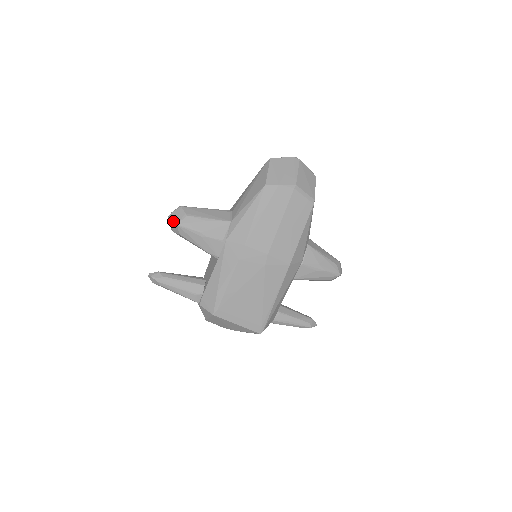
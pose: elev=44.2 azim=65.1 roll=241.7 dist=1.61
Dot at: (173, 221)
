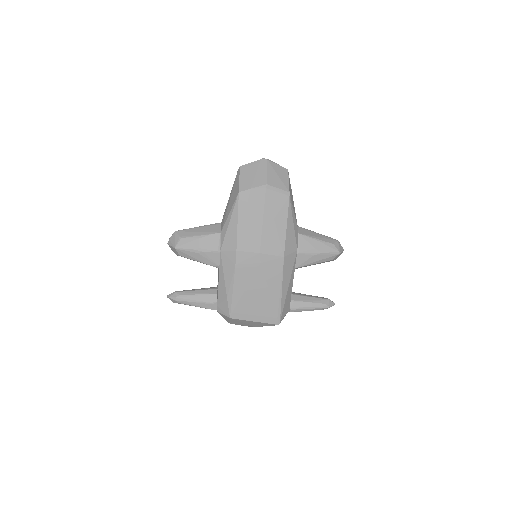
Dot at: (171, 246)
